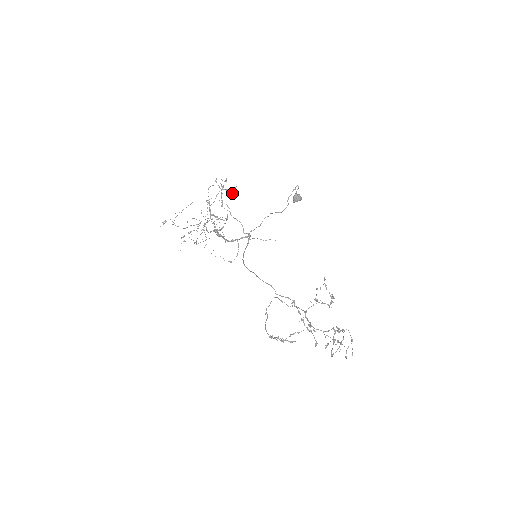
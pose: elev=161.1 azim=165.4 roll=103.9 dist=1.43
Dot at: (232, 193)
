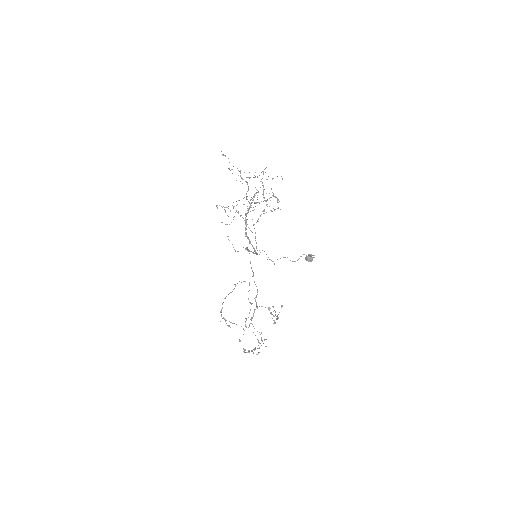
Dot at: (278, 202)
